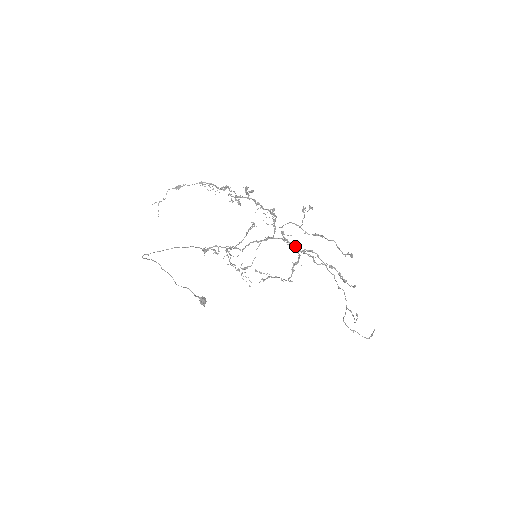
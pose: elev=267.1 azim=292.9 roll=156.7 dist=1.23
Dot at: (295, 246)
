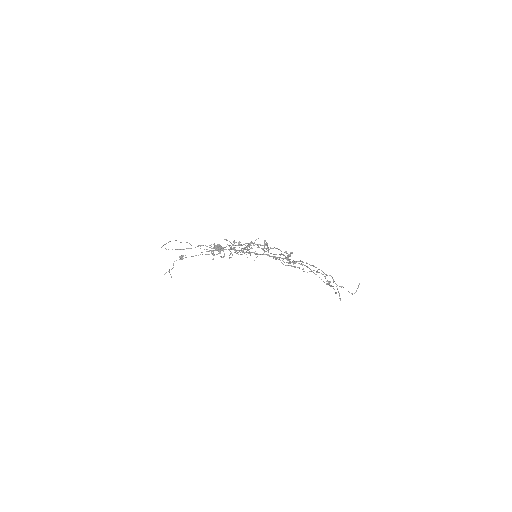
Dot at: (287, 259)
